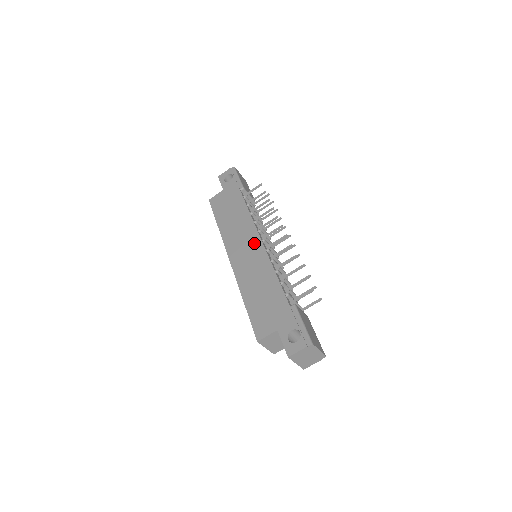
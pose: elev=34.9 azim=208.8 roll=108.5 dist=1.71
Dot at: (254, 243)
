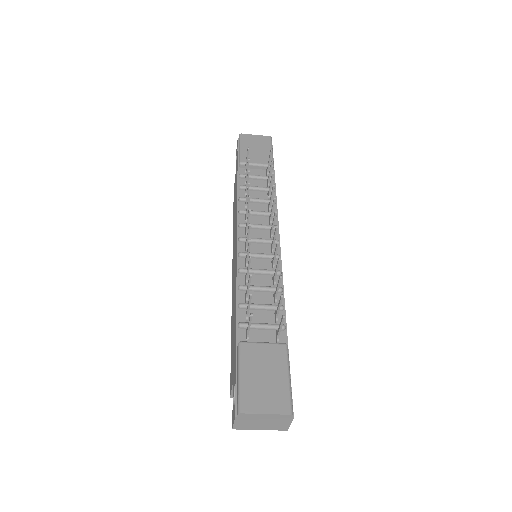
Dot at: (235, 247)
